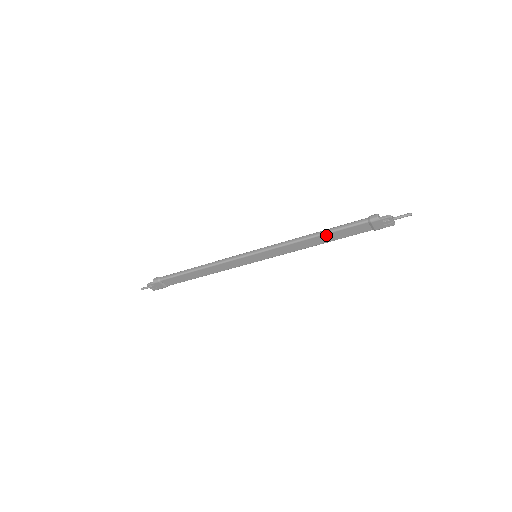
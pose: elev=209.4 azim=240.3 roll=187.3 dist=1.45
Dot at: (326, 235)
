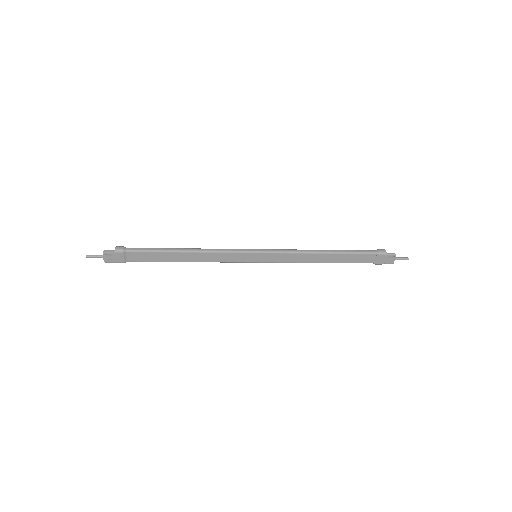
Dot at: (336, 255)
